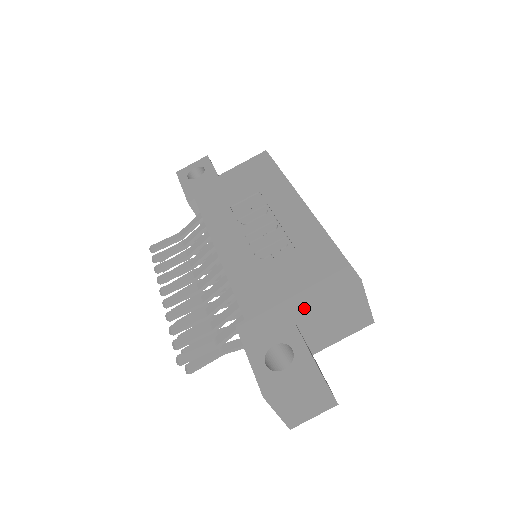
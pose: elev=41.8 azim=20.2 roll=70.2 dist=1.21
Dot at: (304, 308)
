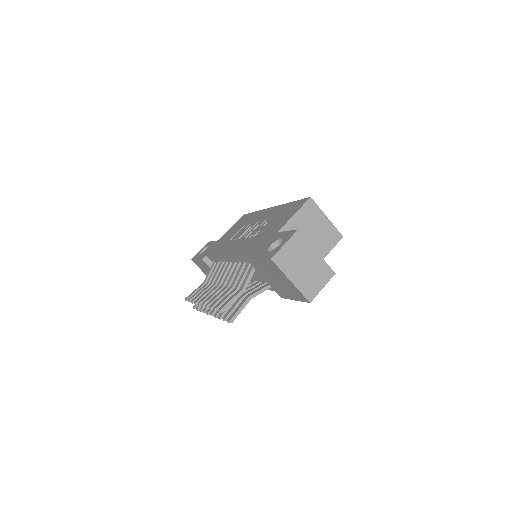
Dot at: (283, 225)
